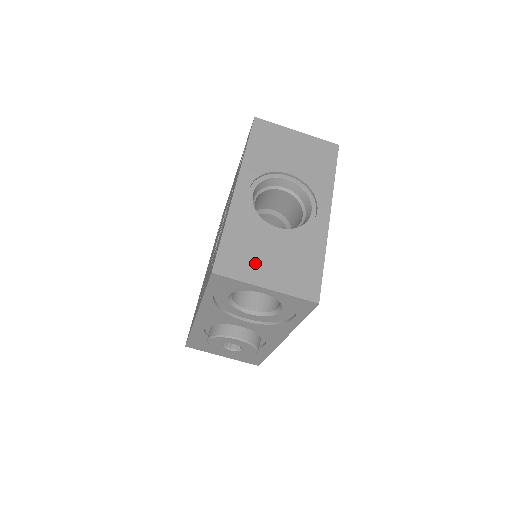
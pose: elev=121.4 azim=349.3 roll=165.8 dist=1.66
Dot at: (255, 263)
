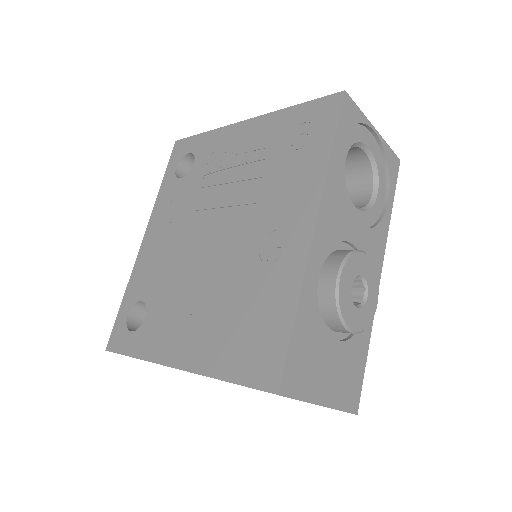
Dot at: occluded
